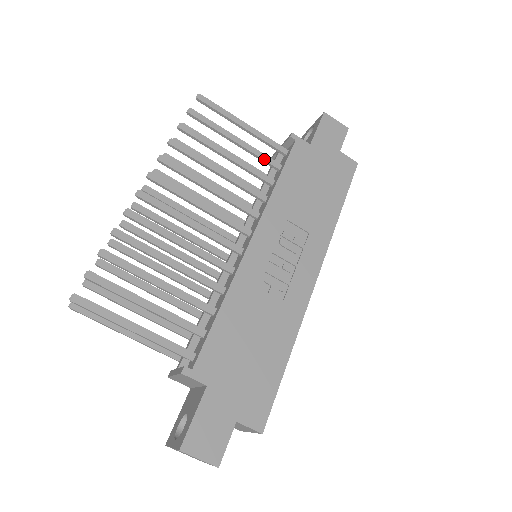
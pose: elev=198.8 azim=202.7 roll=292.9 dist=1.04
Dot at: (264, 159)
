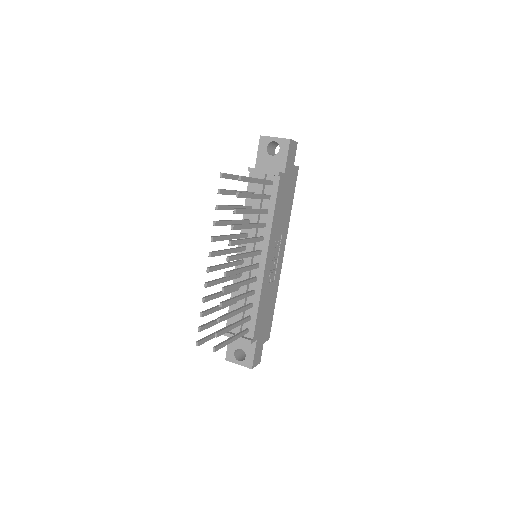
Dot at: (265, 198)
